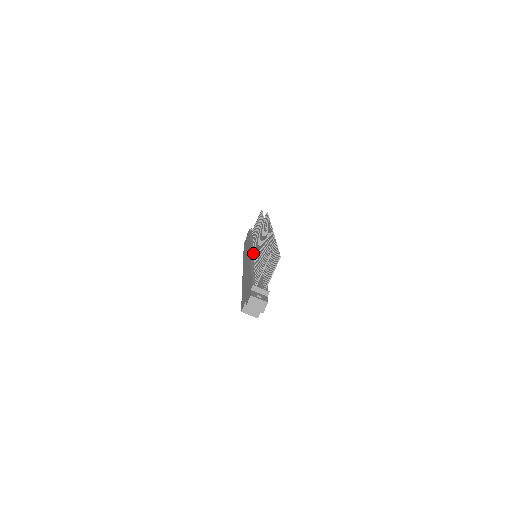
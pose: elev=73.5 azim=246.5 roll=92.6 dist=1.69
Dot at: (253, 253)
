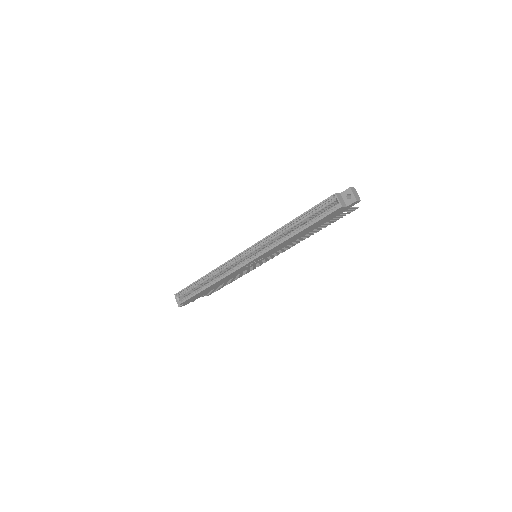
Dot at: occluded
